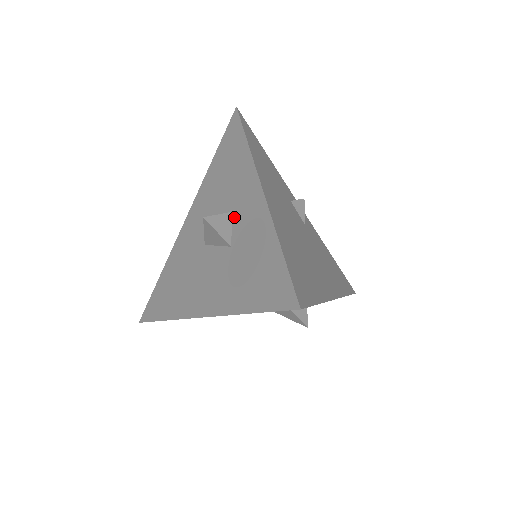
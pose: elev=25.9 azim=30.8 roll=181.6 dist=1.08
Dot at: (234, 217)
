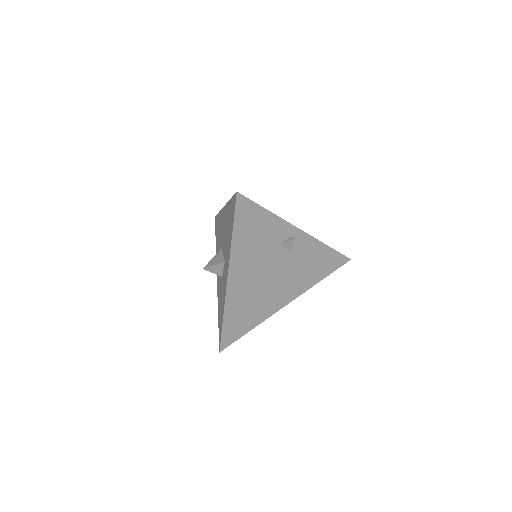
Dot at: (224, 266)
